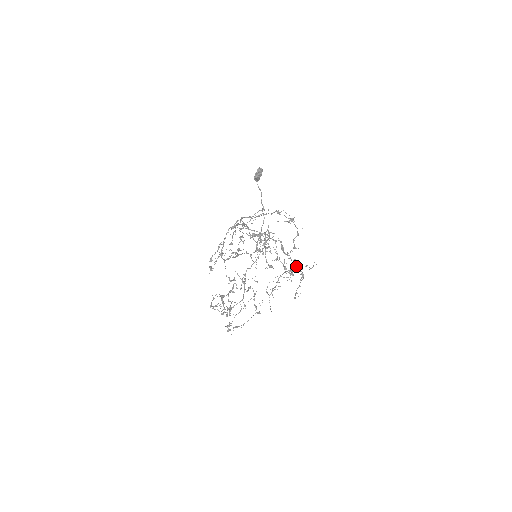
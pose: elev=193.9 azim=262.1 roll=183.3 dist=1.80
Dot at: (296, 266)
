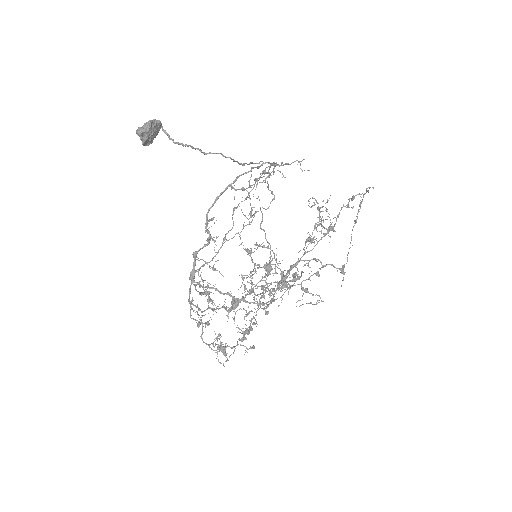
Dot at: (324, 266)
